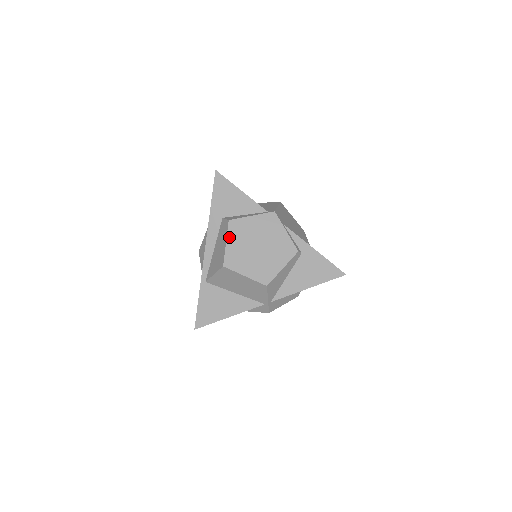
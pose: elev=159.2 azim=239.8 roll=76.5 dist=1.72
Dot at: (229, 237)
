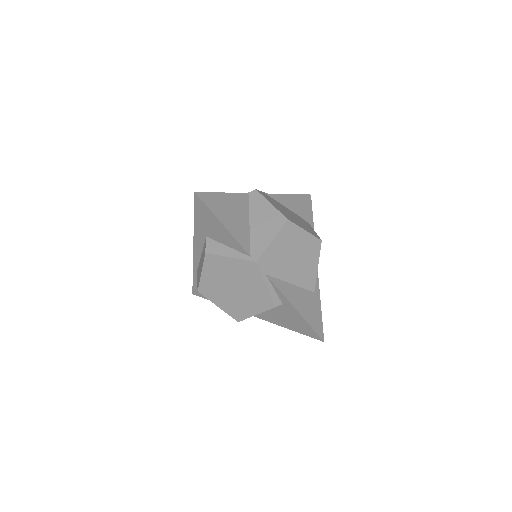
Dot at: (205, 269)
